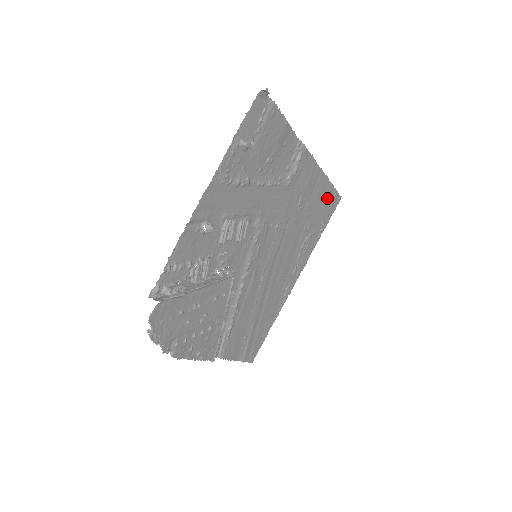
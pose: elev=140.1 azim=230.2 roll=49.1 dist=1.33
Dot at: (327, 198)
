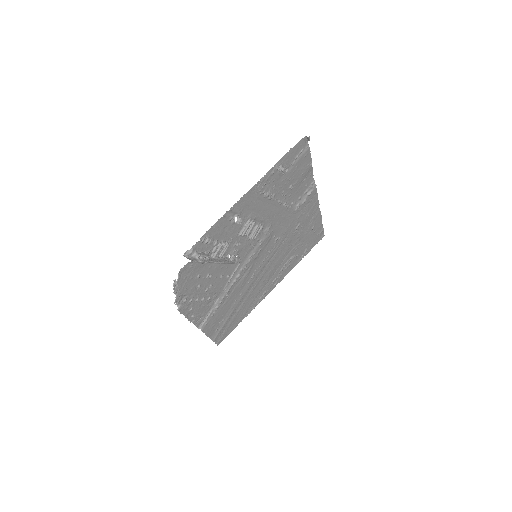
Dot at: (315, 232)
